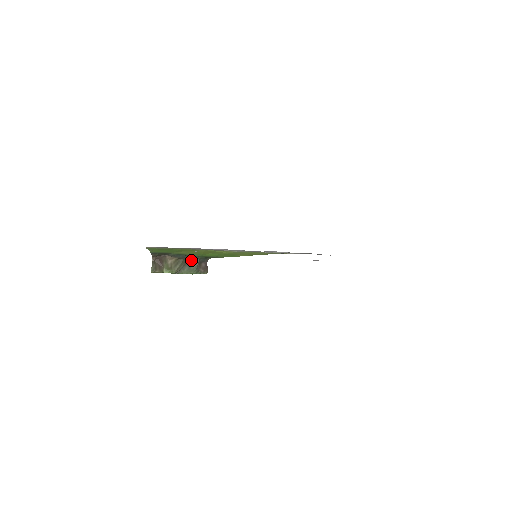
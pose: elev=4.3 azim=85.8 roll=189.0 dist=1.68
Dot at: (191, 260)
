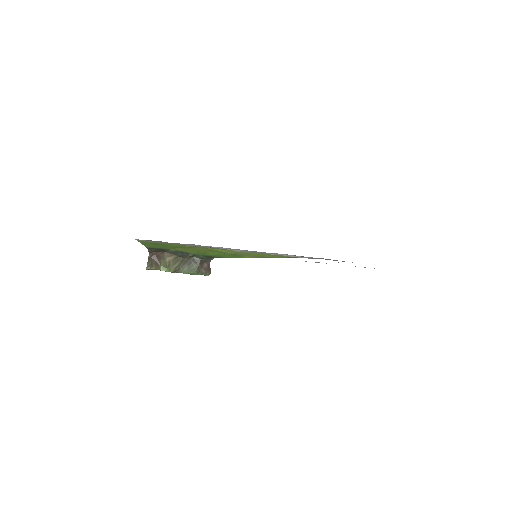
Dot at: (192, 259)
